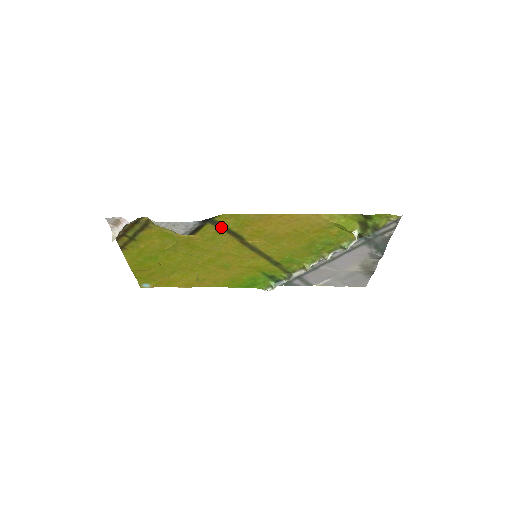
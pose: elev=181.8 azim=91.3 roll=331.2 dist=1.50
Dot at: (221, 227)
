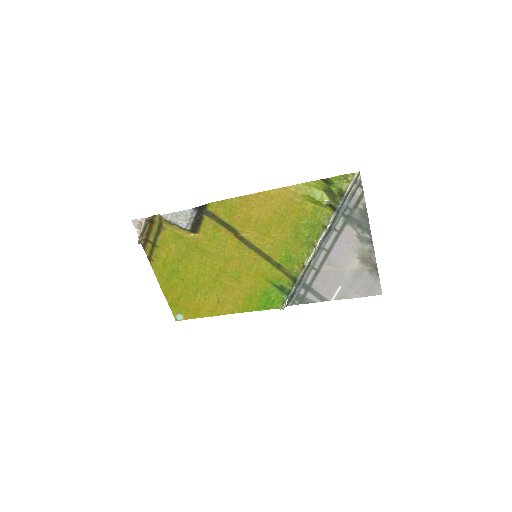
Dot at: (216, 219)
